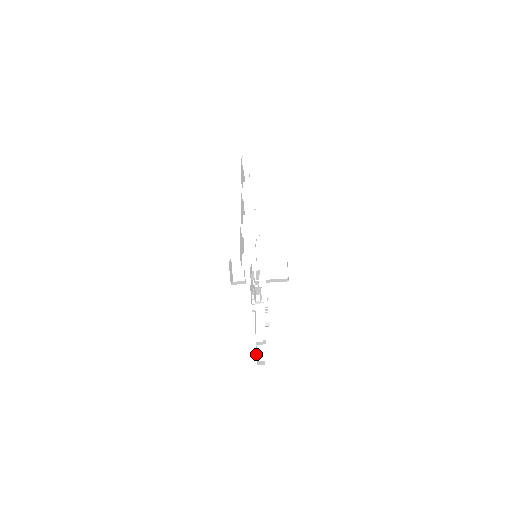
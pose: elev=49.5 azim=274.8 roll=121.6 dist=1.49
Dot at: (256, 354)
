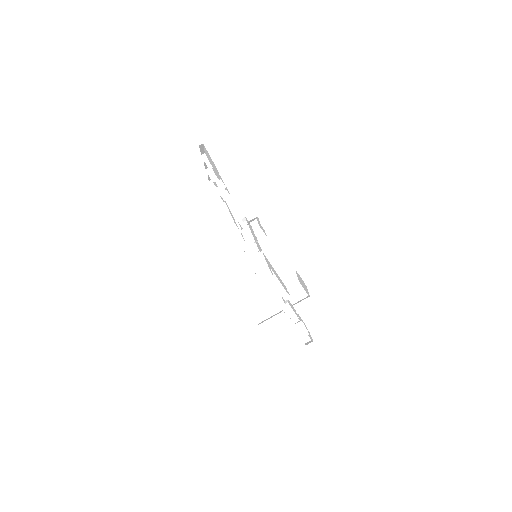
Dot at: occluded
